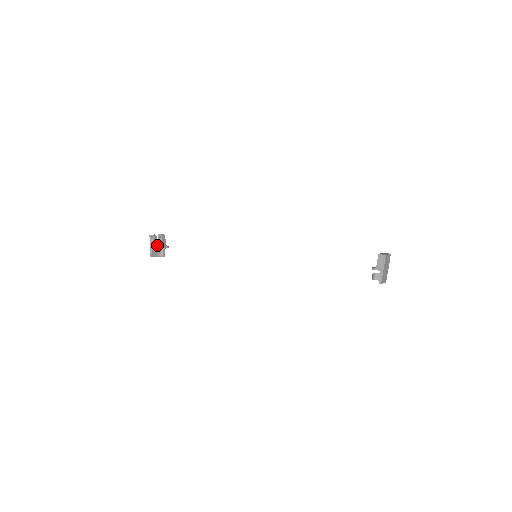
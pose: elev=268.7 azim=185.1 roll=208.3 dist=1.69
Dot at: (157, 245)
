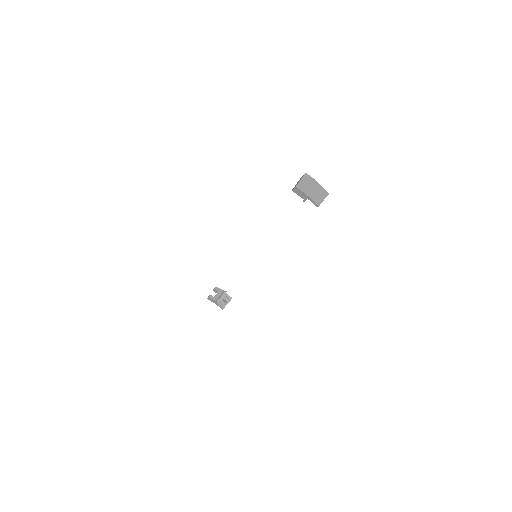
Dot at: (217, 300)
